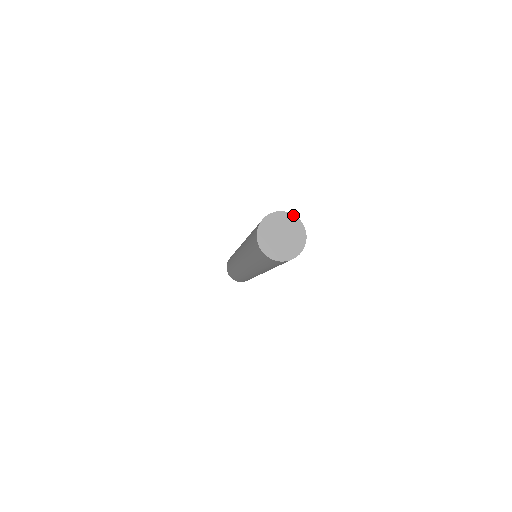
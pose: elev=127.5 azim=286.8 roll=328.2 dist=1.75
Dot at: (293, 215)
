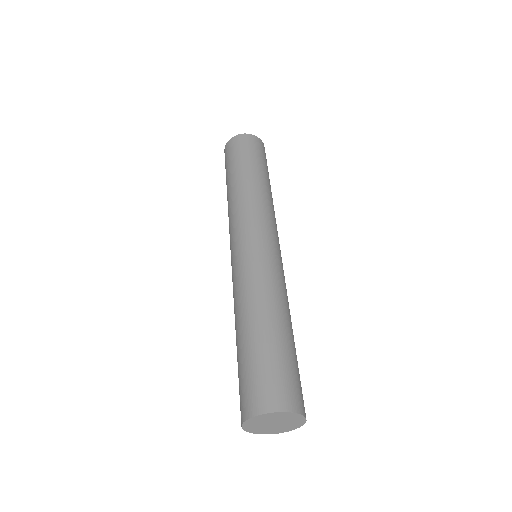
Dot at: (297, 414)
